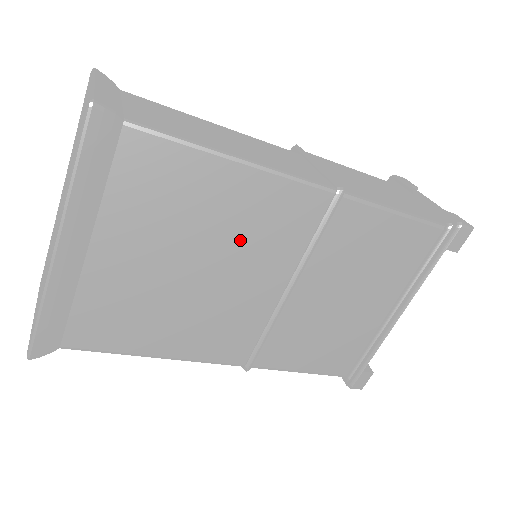
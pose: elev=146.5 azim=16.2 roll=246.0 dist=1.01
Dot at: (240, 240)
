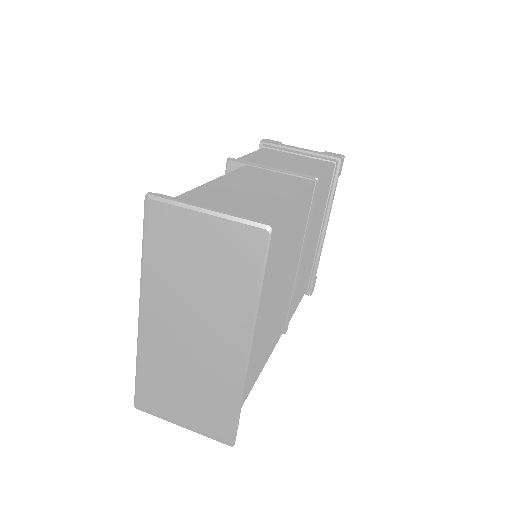
Dot at: (291, 252)
